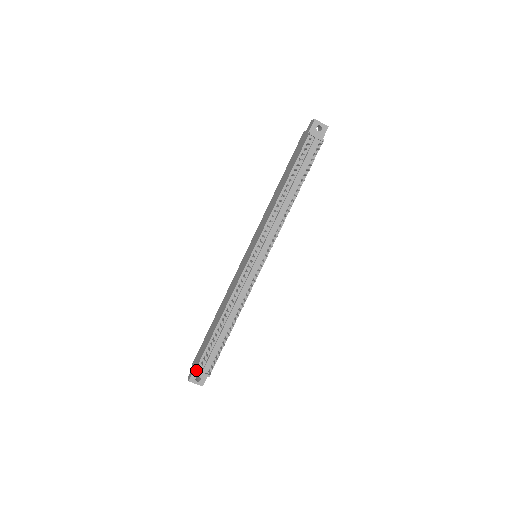
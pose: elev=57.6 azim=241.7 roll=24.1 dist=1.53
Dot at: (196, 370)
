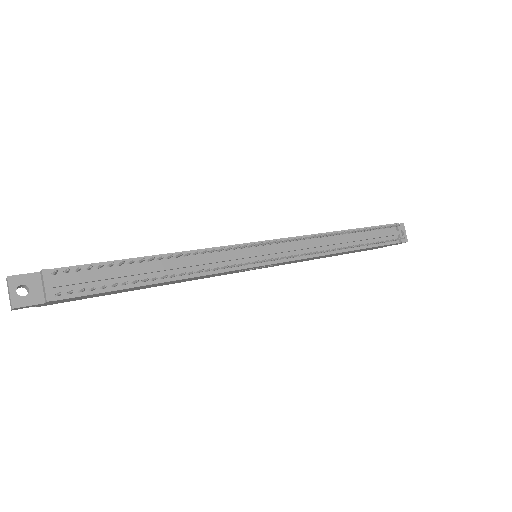
Dot at: (46, 269)
